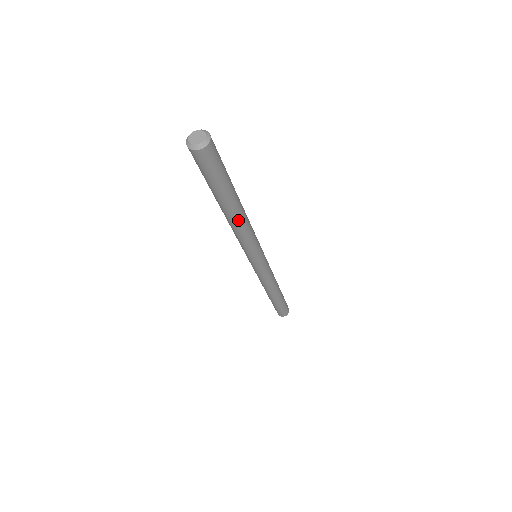
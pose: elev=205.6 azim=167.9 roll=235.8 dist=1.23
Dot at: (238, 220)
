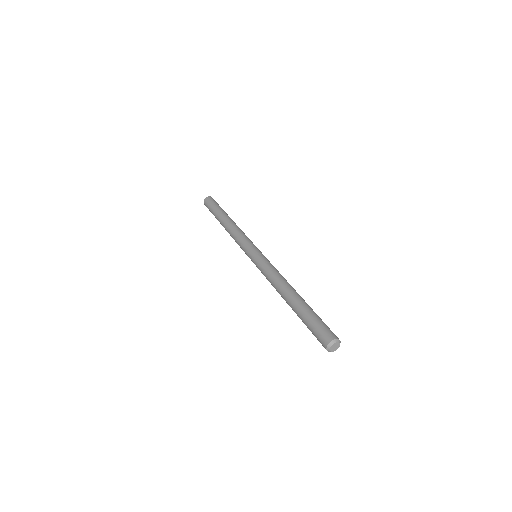
Dot at: occluded
